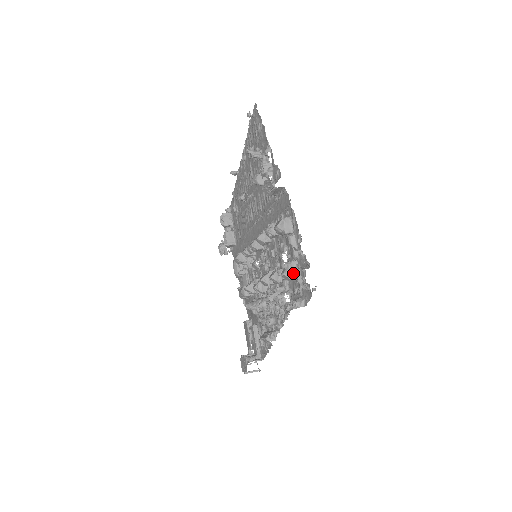
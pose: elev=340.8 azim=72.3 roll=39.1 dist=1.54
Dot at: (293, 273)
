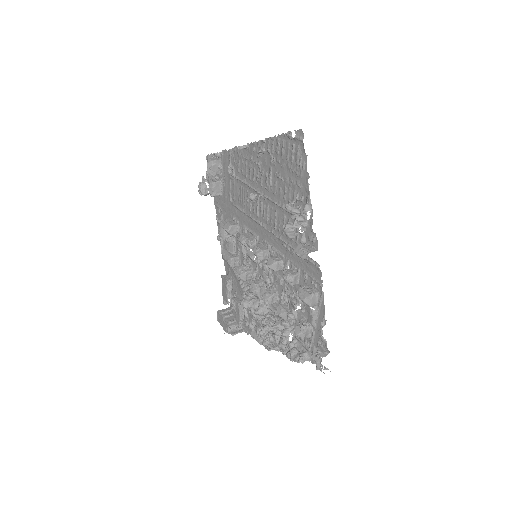
Dot at: (306, 335)
